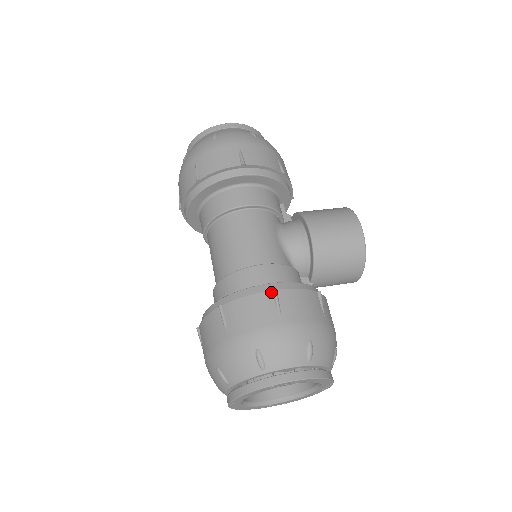
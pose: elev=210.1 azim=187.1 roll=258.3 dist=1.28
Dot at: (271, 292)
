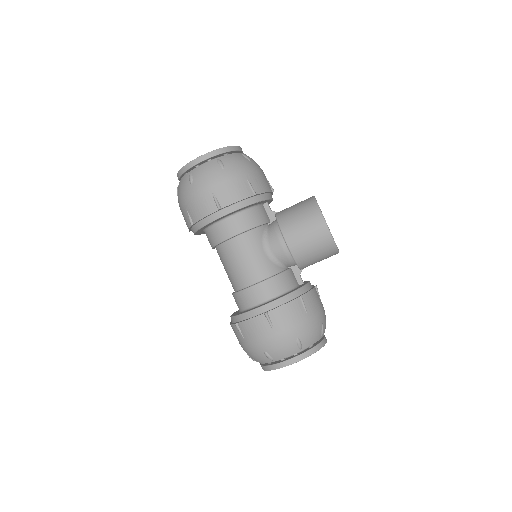
Dot at: (264, 315)
